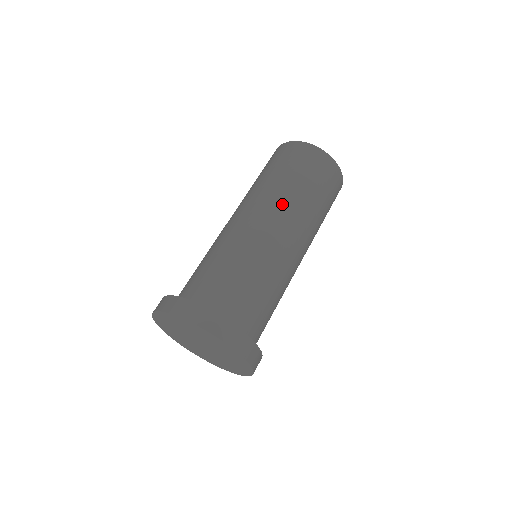
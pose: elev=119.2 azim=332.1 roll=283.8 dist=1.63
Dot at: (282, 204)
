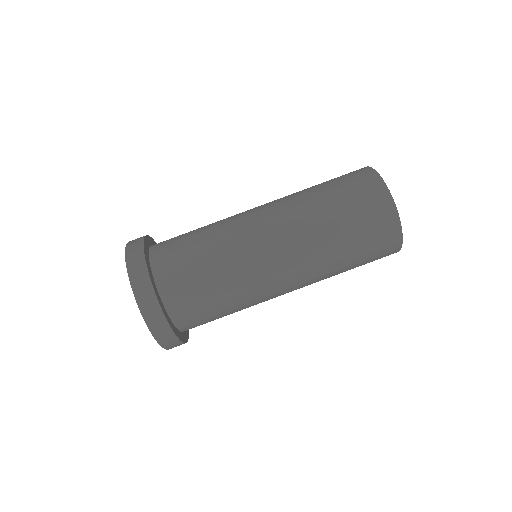
Dot at: (315, 279)
